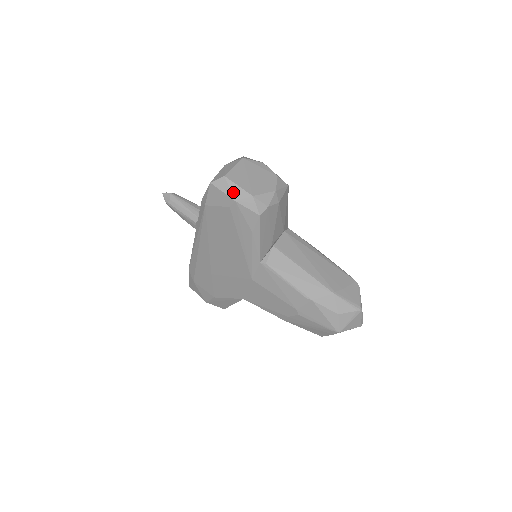
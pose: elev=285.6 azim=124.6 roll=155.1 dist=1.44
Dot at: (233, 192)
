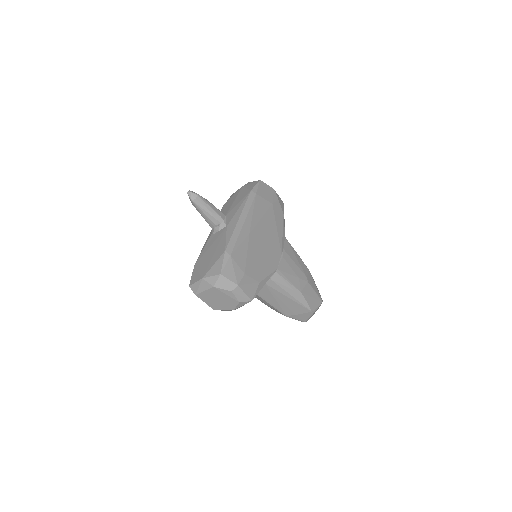
Dot at: occluded
